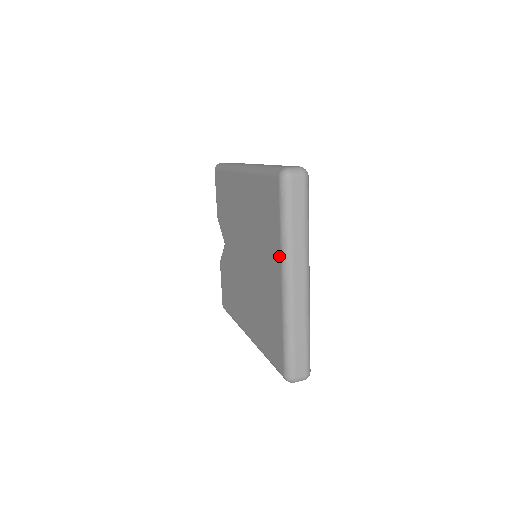
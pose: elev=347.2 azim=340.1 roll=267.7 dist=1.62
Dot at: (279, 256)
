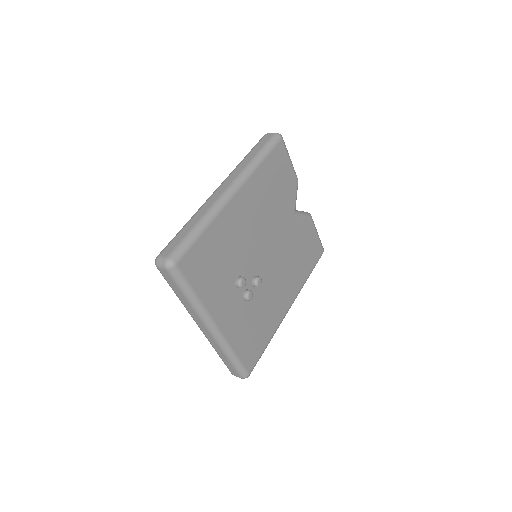
Dot at: occluded
